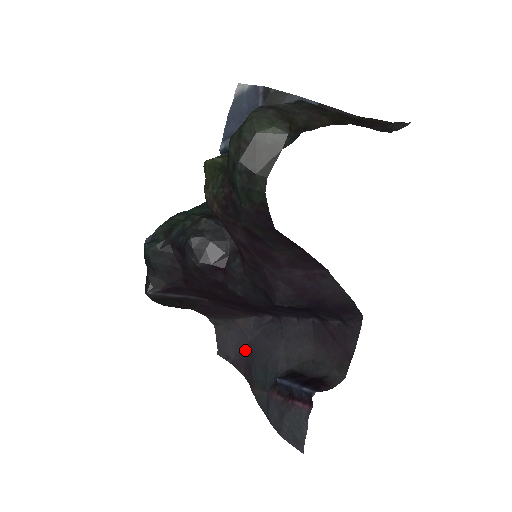
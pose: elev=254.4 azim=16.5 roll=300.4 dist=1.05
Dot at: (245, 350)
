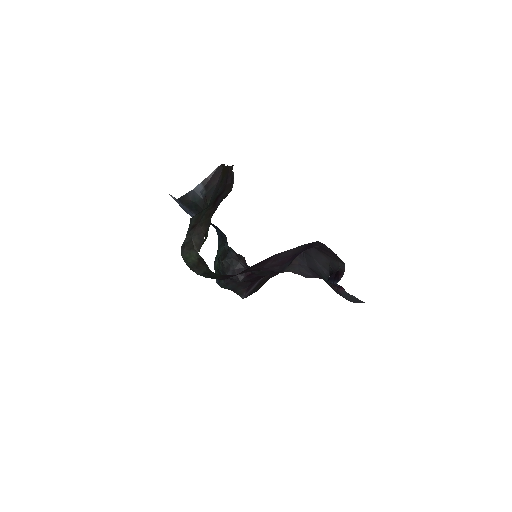
Dot at: (311, 270)
